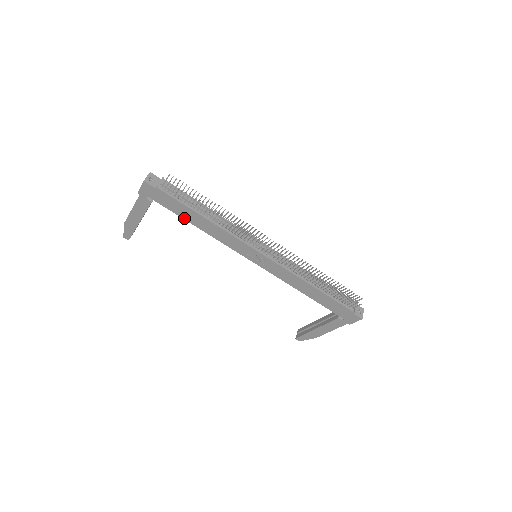
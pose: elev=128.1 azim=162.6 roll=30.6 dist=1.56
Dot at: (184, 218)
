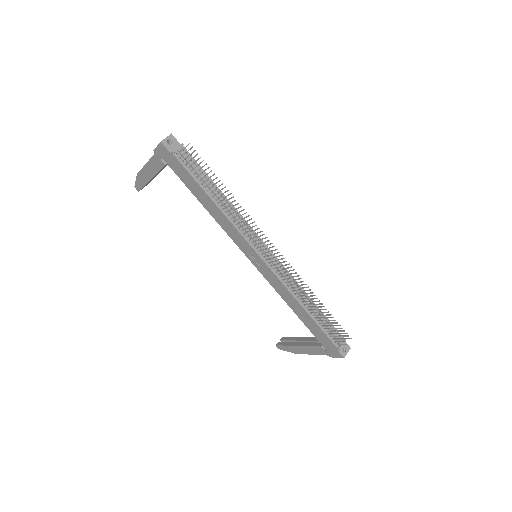
Dot at: (193, 193)
